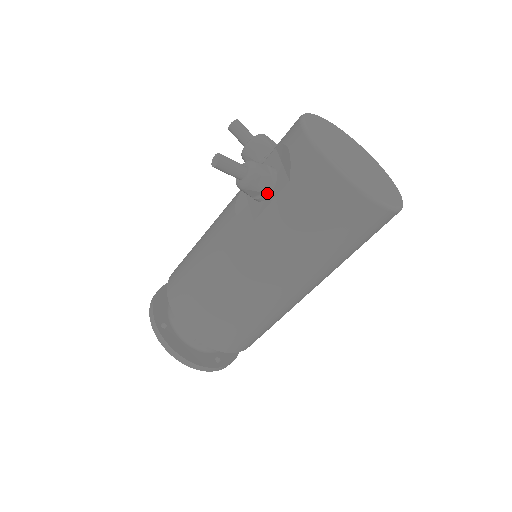
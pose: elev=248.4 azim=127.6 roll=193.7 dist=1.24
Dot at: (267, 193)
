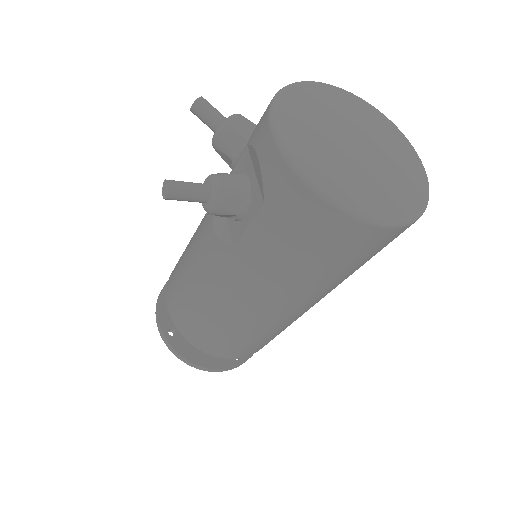
Dot at: (242, 214)
